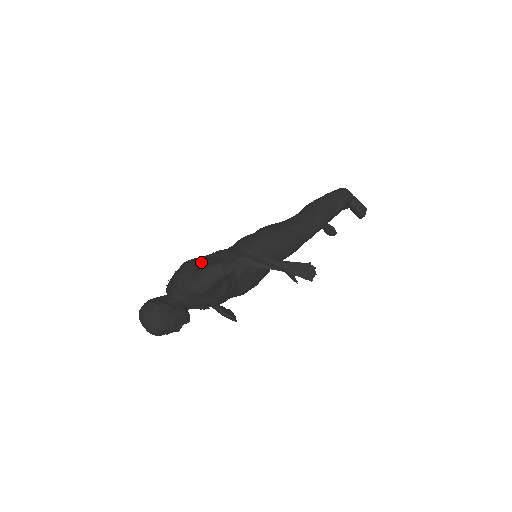
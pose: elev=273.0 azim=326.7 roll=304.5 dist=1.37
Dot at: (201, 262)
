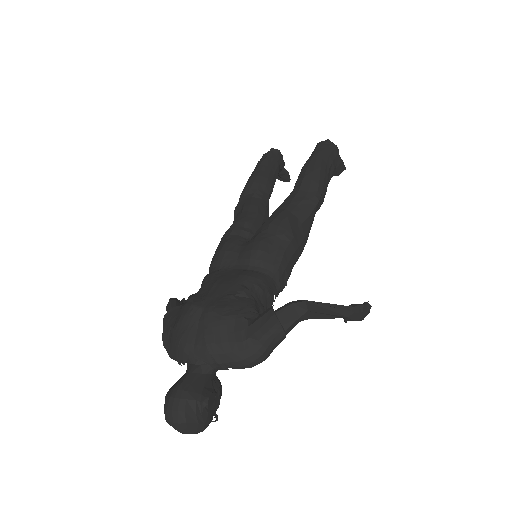
Dot at: (244, 317)
